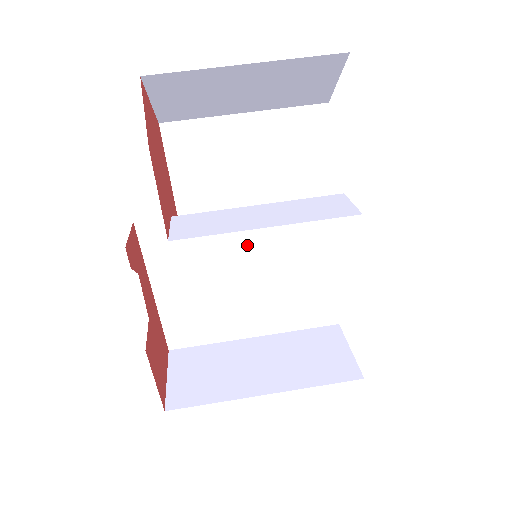
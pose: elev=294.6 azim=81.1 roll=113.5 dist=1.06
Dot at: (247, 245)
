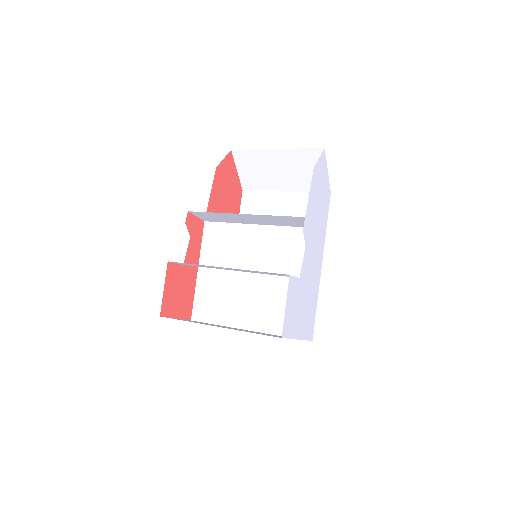
Dot at: (255, 251)
